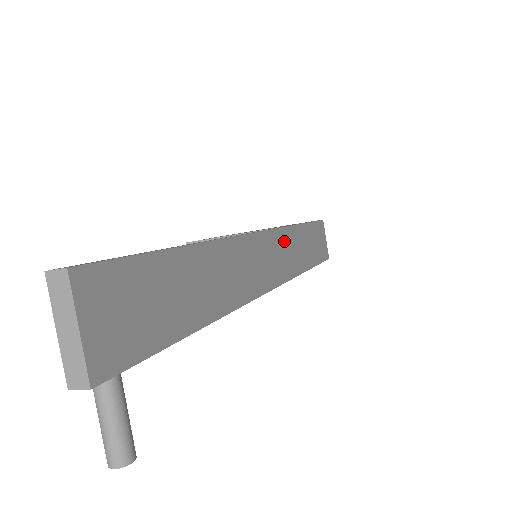
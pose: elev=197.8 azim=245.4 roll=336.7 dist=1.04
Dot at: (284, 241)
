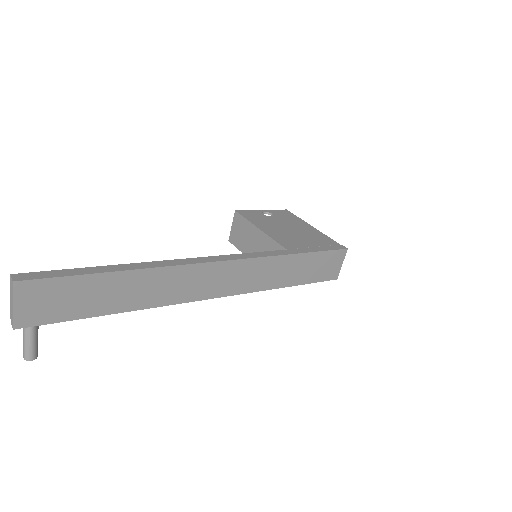
Dot at: (256, 267)
